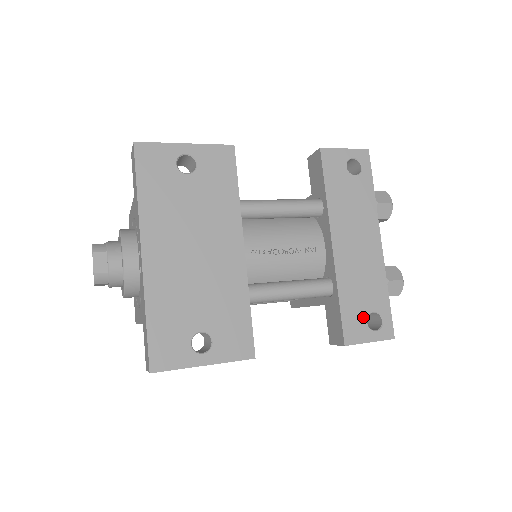
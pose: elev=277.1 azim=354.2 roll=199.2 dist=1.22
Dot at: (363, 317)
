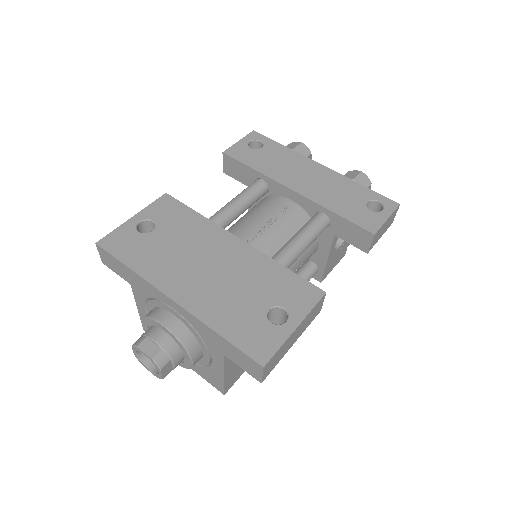
Dot at: (364, 210)
